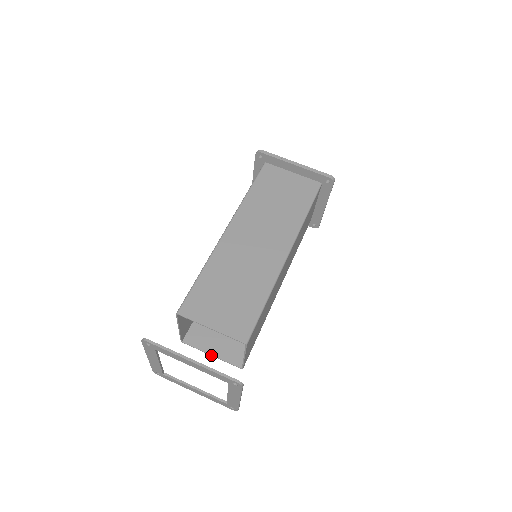
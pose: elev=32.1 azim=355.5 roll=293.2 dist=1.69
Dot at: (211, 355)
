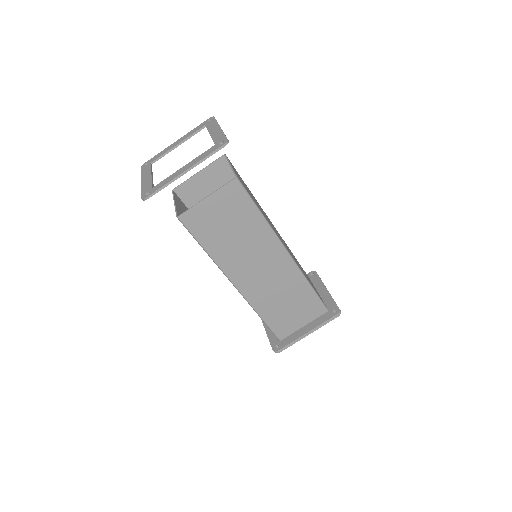
Dot at: (175, 202)
